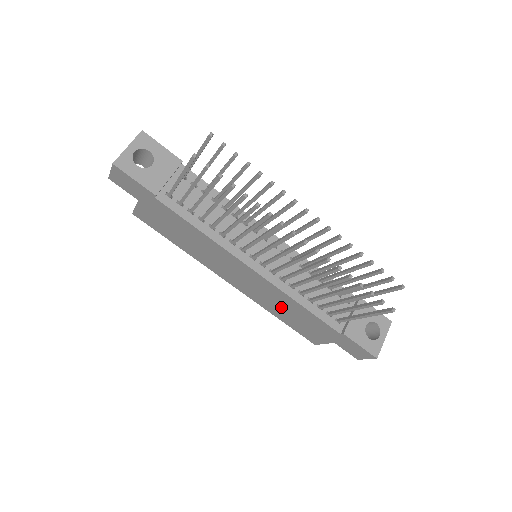
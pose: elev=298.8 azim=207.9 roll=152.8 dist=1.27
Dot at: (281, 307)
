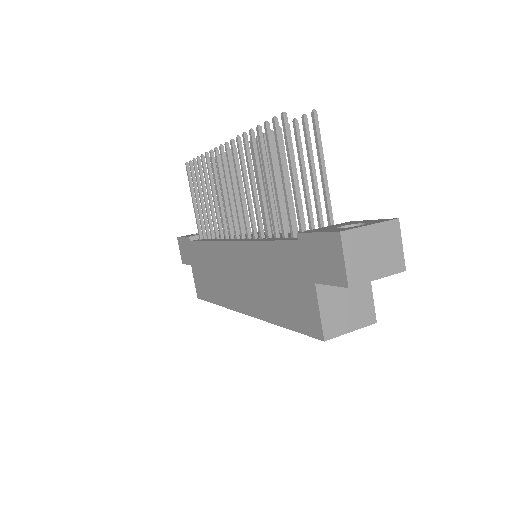
Dot at: (266, 284)
